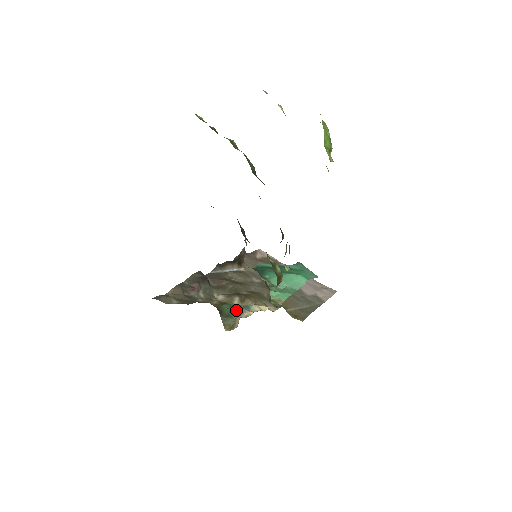
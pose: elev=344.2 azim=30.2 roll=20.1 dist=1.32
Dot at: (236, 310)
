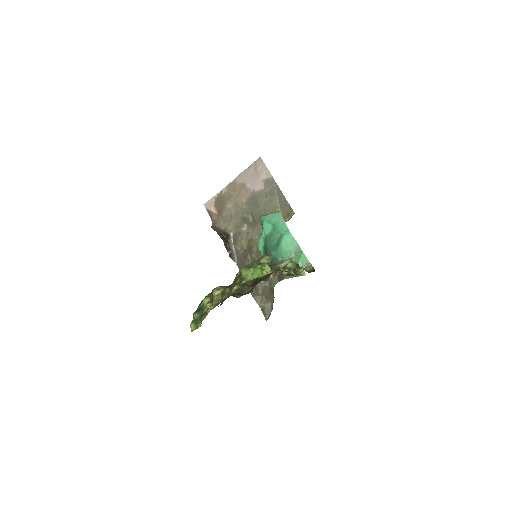
Dot at: occluded
